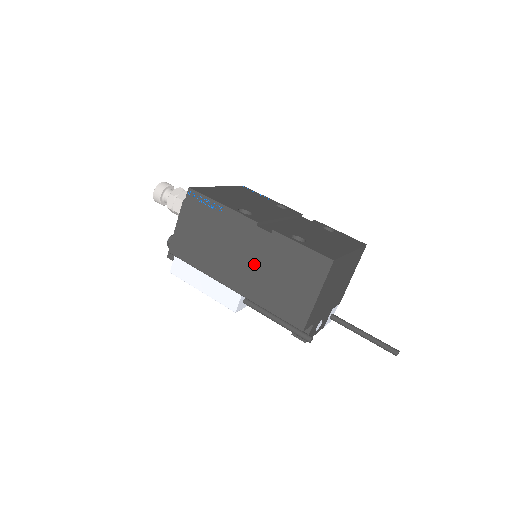
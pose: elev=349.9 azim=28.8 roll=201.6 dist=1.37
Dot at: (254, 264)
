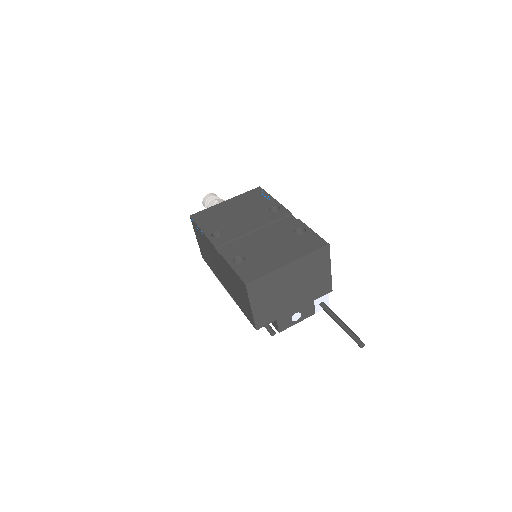
Dot at: (225, 276)
